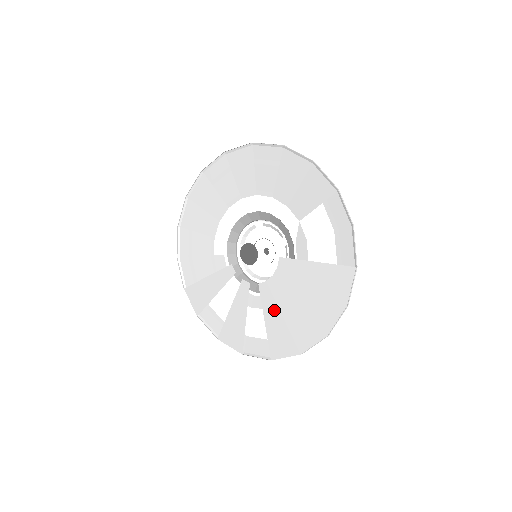
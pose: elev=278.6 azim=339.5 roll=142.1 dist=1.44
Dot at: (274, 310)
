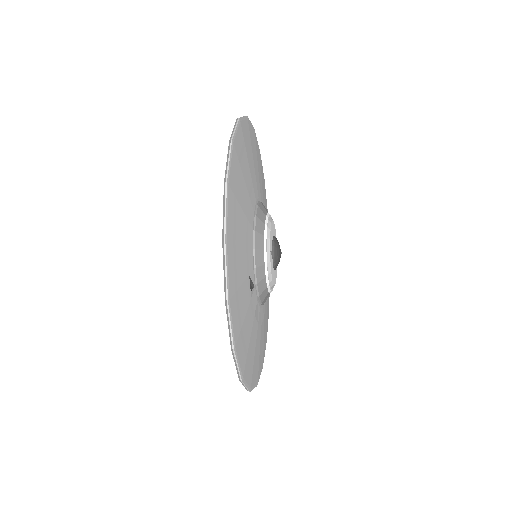
Dot at: (257, 315)
